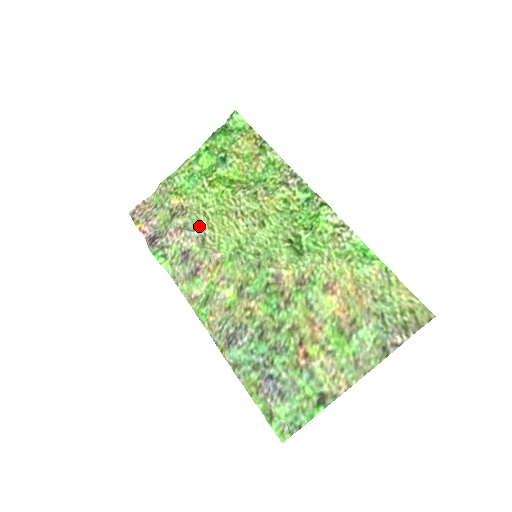
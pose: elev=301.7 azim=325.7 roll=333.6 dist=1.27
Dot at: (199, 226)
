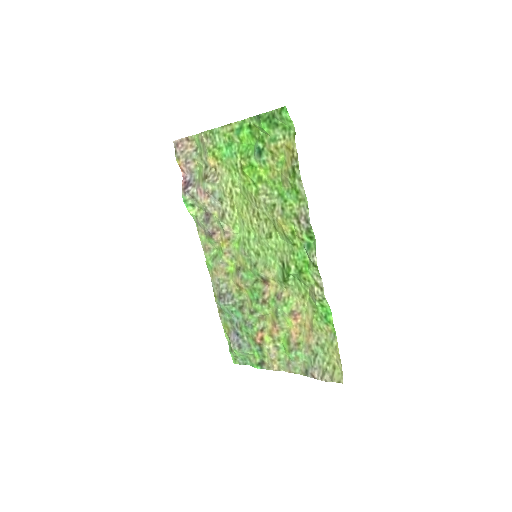
Dot at: (223, 200)
